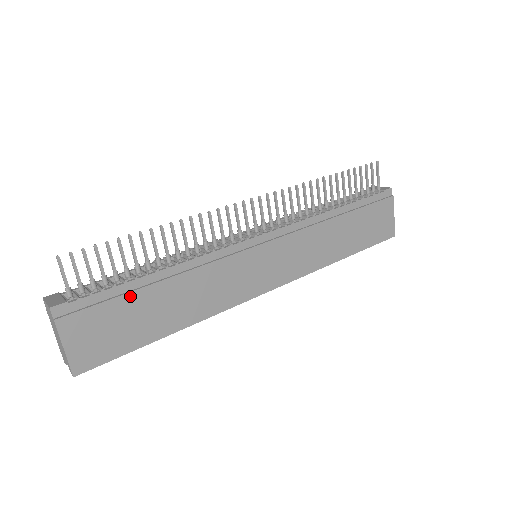
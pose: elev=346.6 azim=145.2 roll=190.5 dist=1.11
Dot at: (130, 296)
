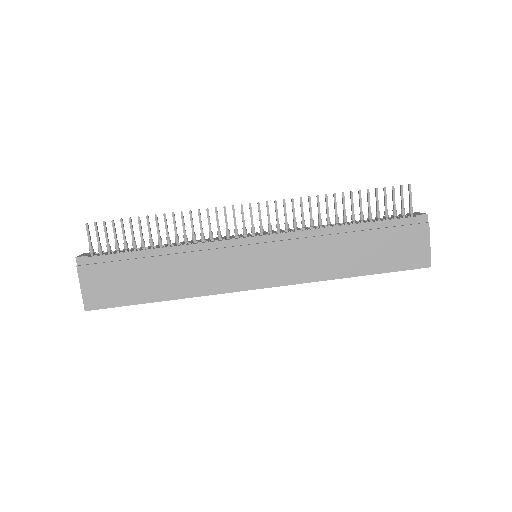
Dot at: (132, 262)
